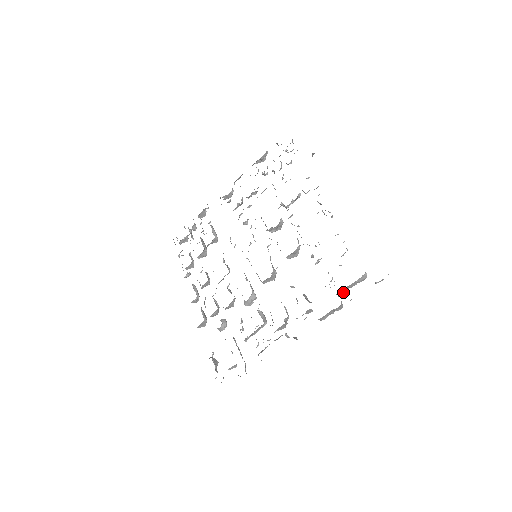
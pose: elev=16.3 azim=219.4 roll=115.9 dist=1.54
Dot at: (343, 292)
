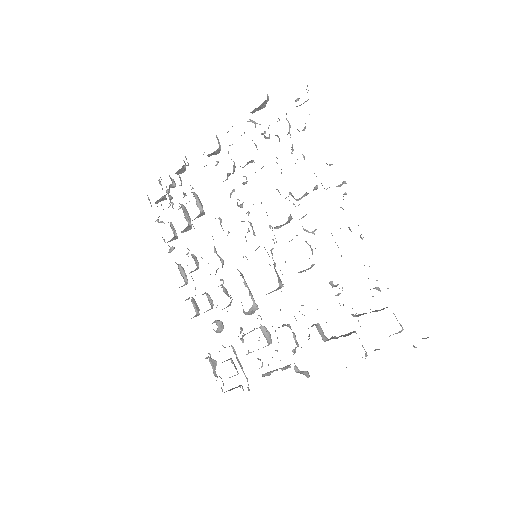
Dot at: occluded
